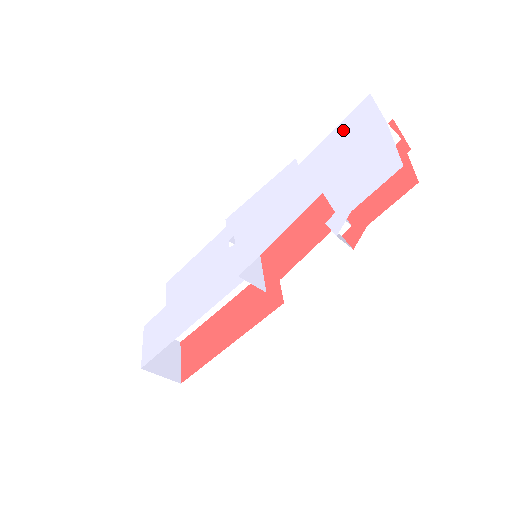
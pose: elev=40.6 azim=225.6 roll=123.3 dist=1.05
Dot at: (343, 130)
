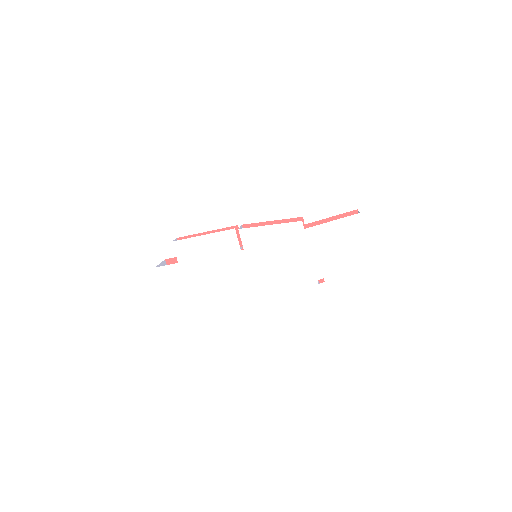
Dot at: (338, 228)
